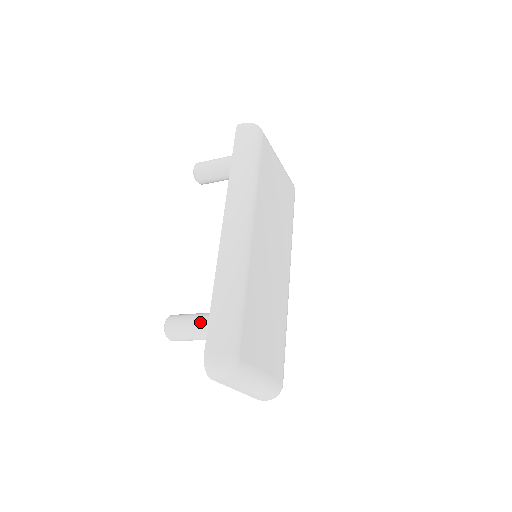
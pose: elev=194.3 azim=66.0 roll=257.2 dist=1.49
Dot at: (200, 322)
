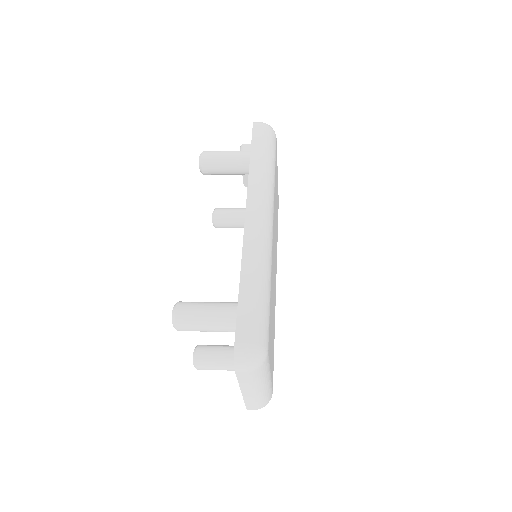
Dot at: (221, 310)
